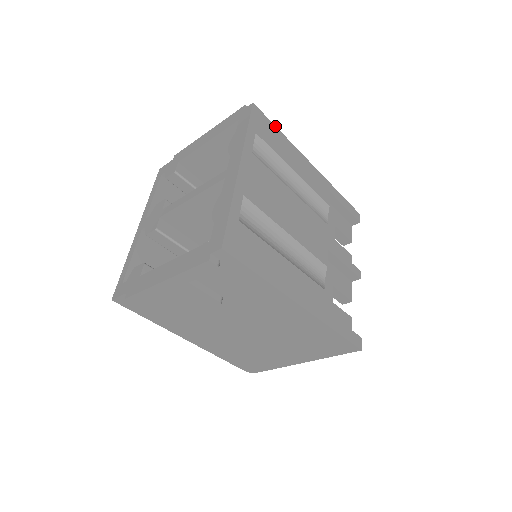
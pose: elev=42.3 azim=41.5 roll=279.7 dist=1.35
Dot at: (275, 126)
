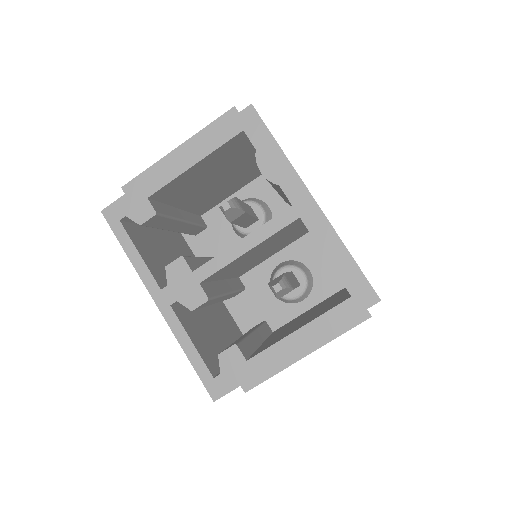
Dot at: occluded
